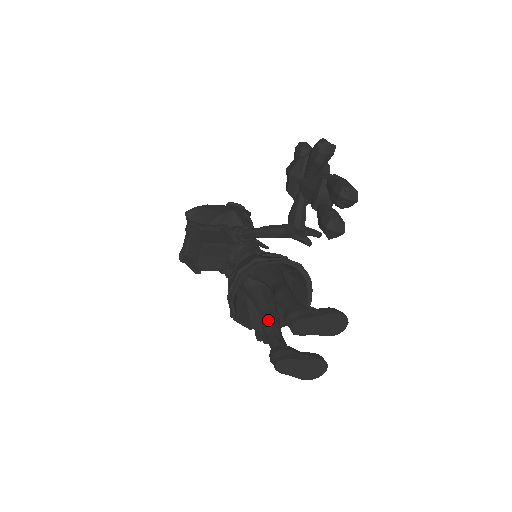
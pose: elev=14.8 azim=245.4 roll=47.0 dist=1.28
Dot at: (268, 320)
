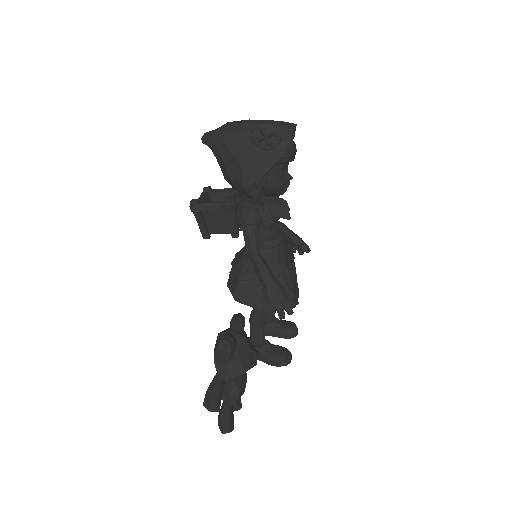
Dot at: occluded
